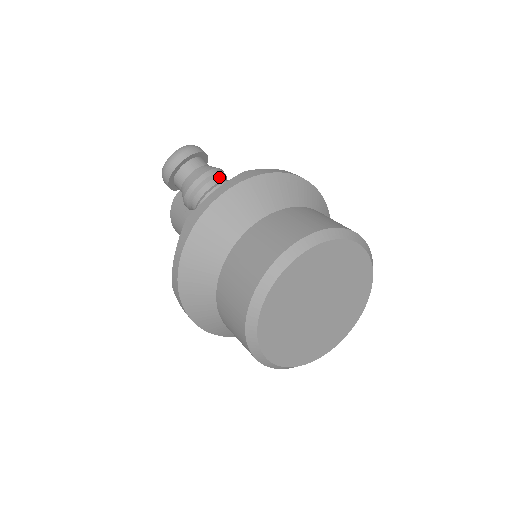
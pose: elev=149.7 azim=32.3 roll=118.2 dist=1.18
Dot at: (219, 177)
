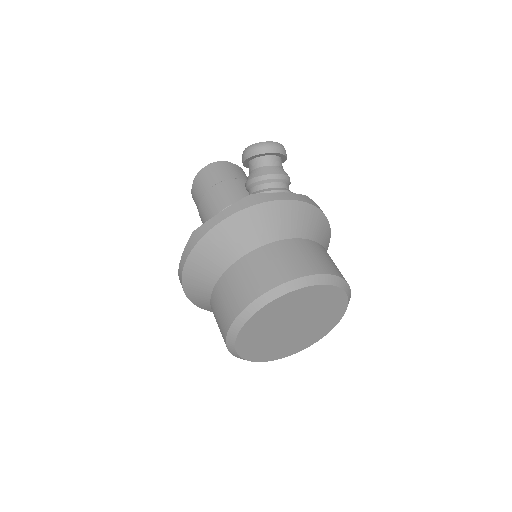
Dot at: (288, 185)
